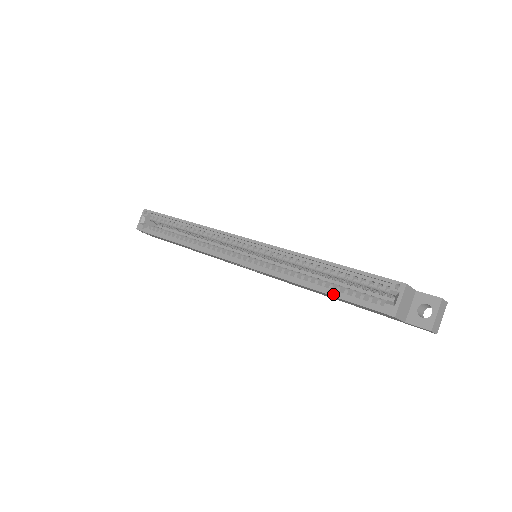
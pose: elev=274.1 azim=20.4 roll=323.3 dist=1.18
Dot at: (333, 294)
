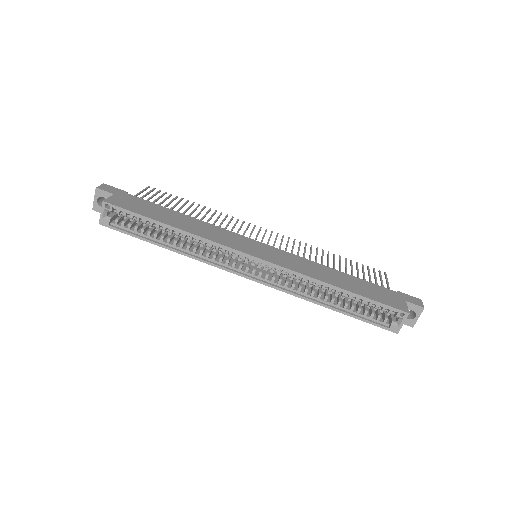
Dot at: (349, 315)
